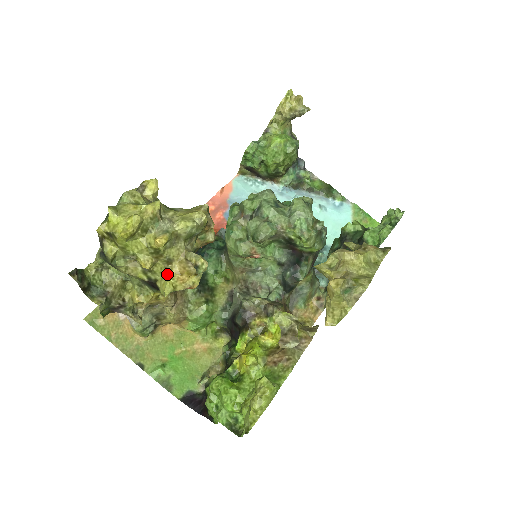
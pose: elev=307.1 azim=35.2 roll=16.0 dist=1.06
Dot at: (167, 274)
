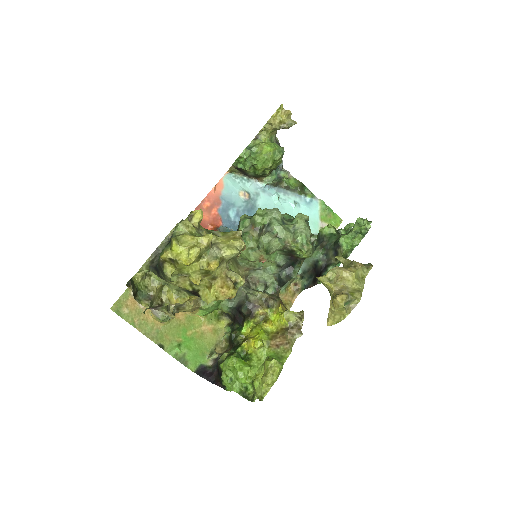
Dot at: (210, 287)
